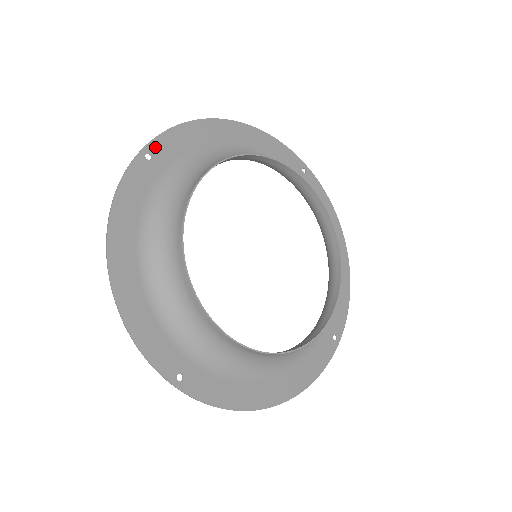
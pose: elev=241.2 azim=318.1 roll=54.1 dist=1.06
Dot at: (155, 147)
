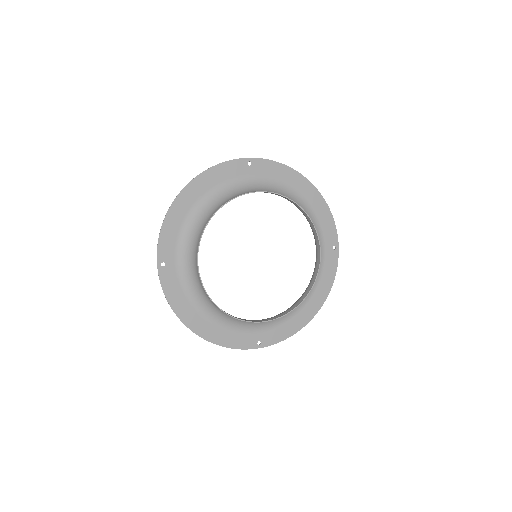
Dot at: (258, 162)
